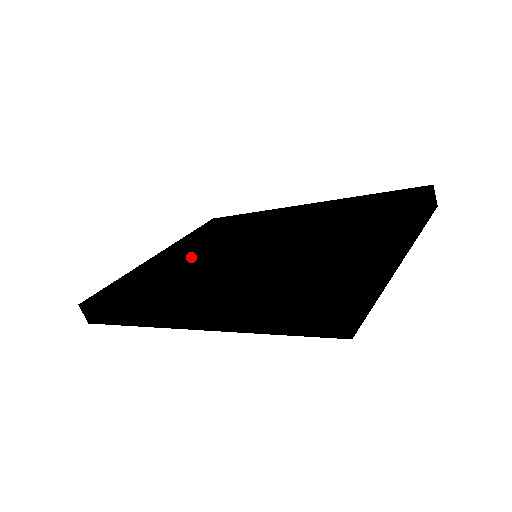
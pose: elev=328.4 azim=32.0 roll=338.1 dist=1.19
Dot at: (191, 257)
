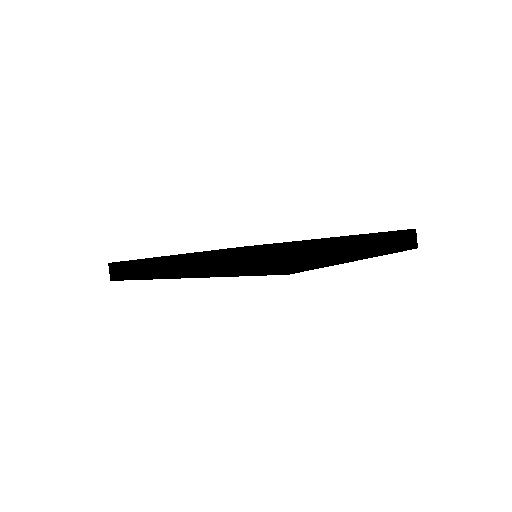
Dot at: occluded
